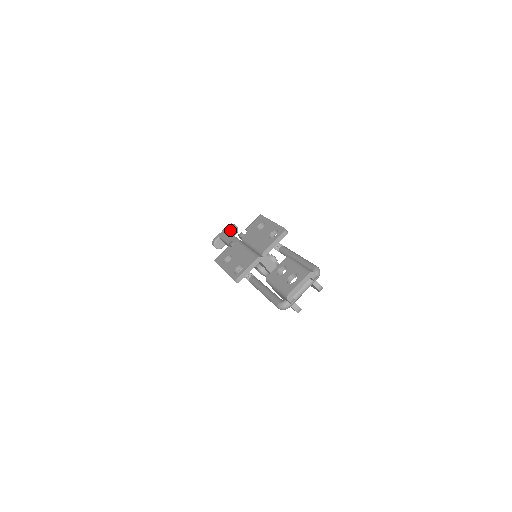
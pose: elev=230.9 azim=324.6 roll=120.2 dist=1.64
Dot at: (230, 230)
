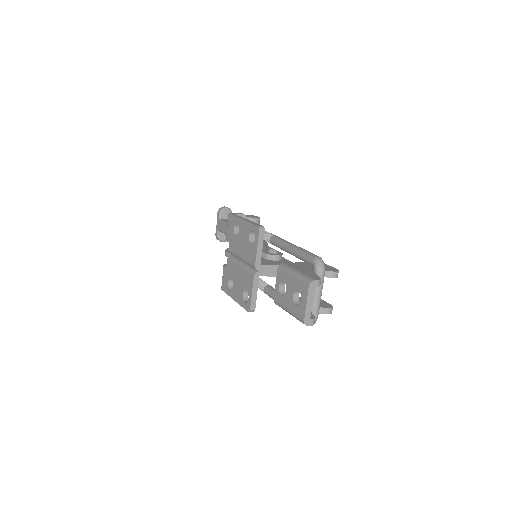
Dot at: (223, 216)
